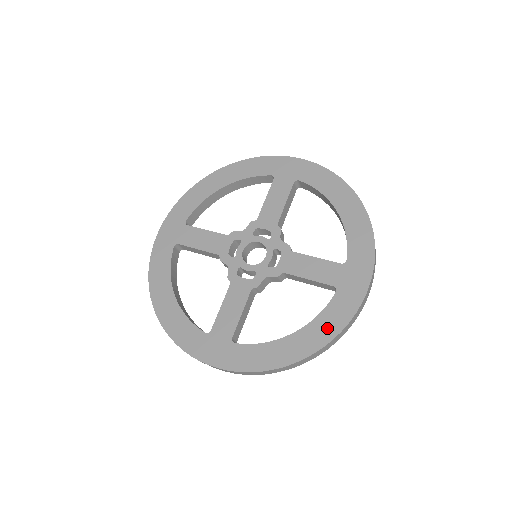
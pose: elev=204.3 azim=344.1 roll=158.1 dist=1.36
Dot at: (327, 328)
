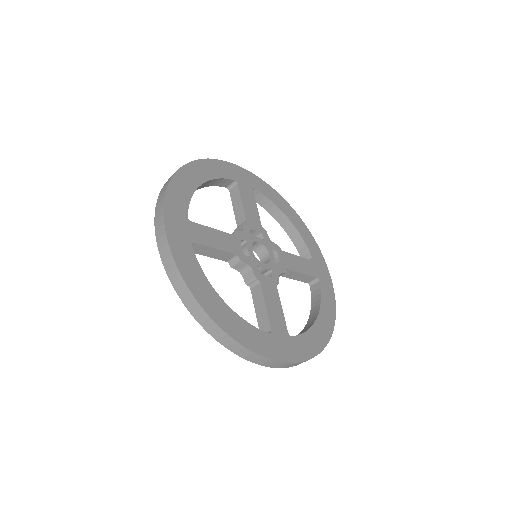
Dot at: (330, 309)
